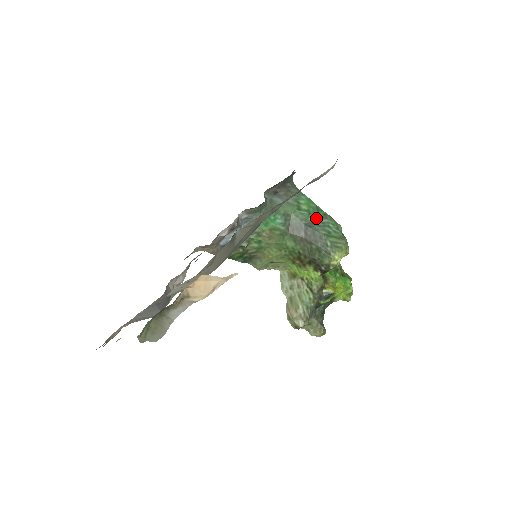
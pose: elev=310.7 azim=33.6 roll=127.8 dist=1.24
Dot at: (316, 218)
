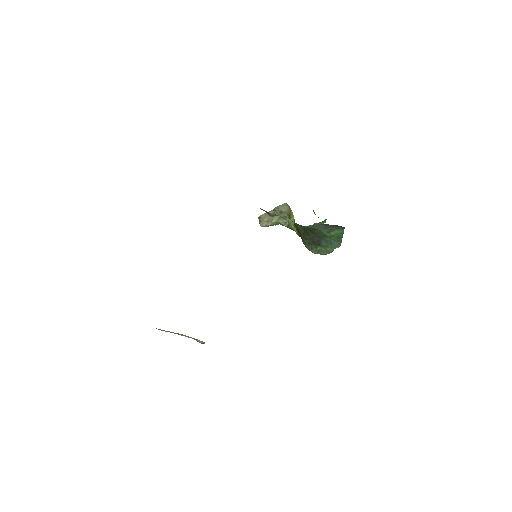
Dot at: (331, 239)
